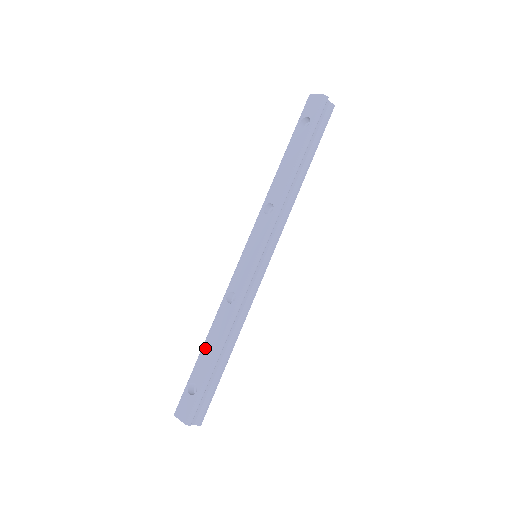
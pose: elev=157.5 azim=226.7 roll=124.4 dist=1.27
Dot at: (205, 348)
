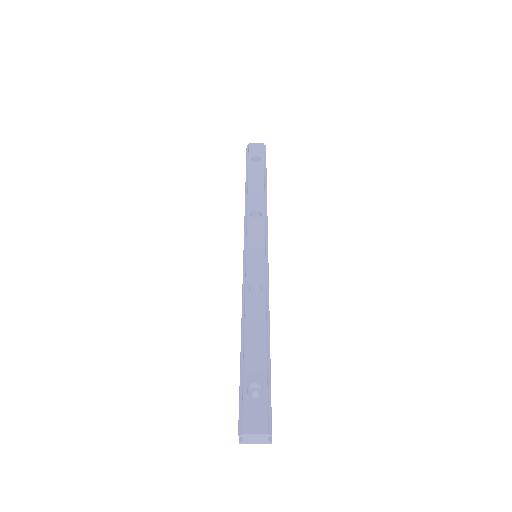
Dot at: (249, 343)
